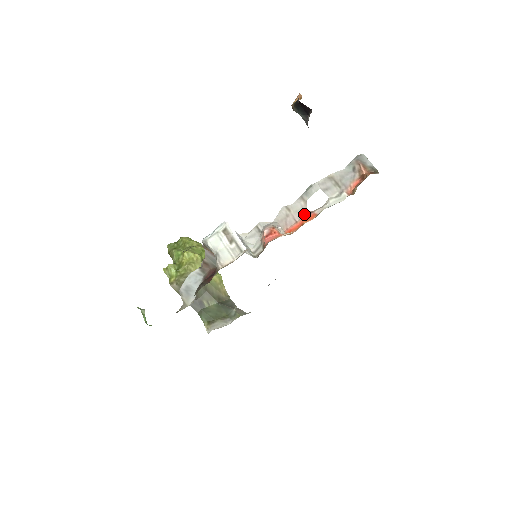
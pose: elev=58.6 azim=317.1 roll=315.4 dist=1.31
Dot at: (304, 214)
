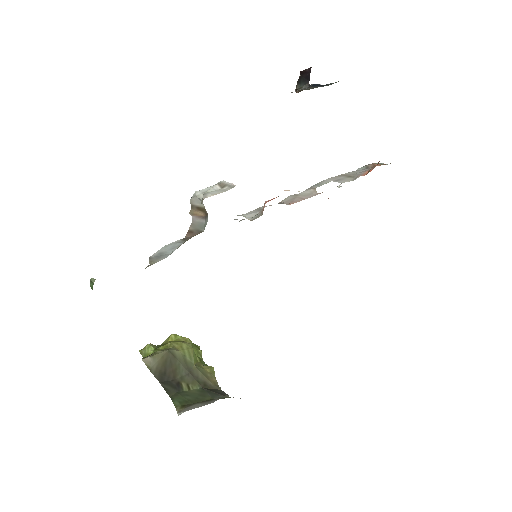
Dot at: (313, 195)
